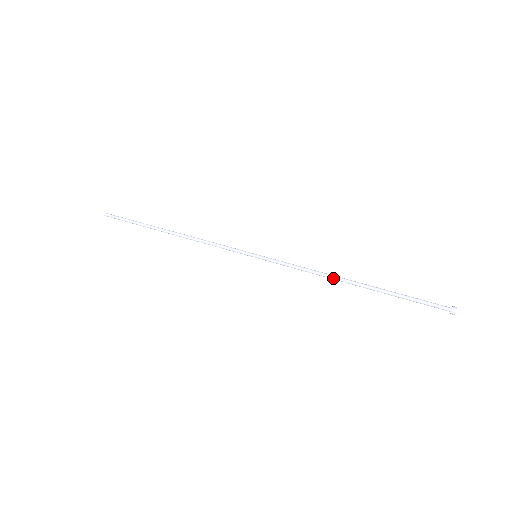
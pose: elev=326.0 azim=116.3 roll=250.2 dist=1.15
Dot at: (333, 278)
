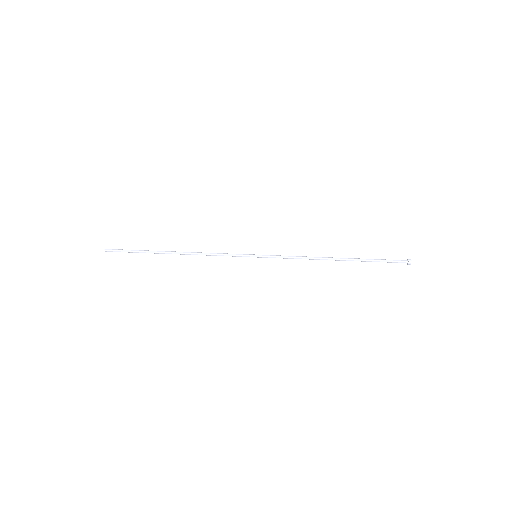
Dot at: occluded
